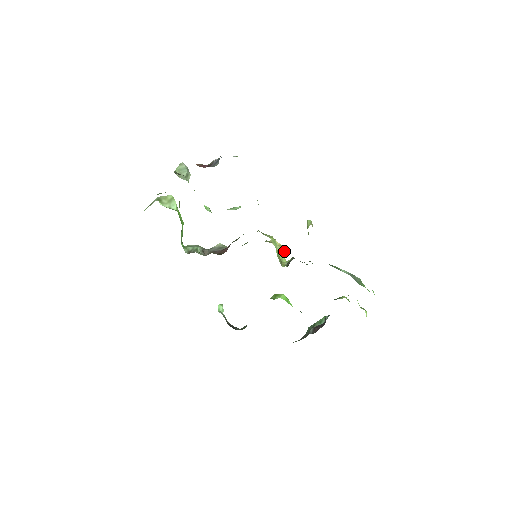
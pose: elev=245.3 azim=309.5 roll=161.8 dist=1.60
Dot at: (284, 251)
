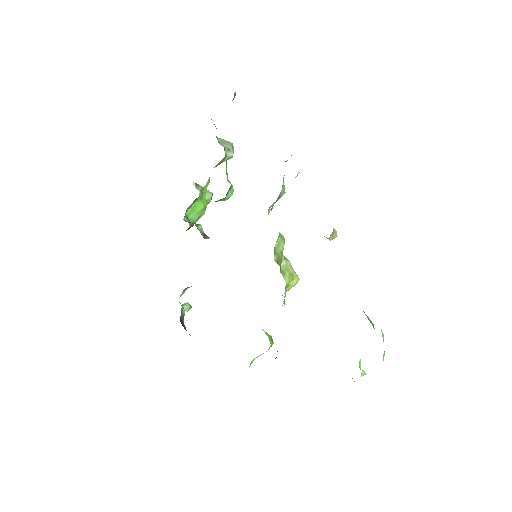
Dot at: (294, 275)
